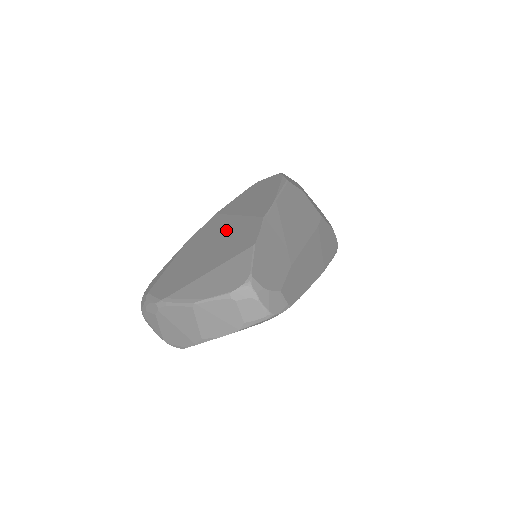
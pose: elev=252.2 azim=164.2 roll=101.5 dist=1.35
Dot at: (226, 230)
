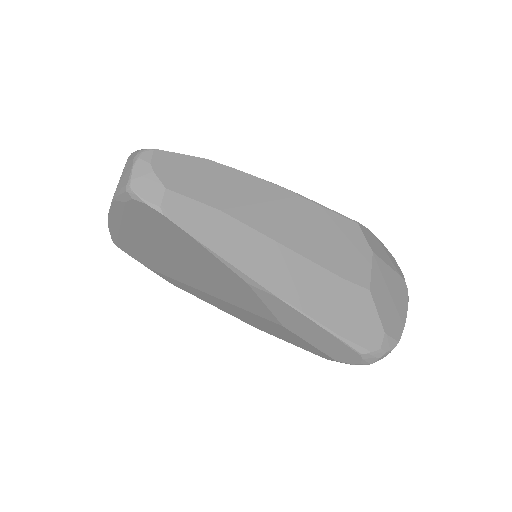
Dot at: occluded
